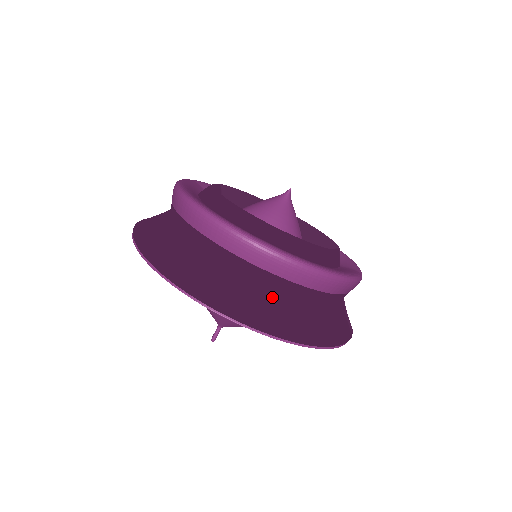
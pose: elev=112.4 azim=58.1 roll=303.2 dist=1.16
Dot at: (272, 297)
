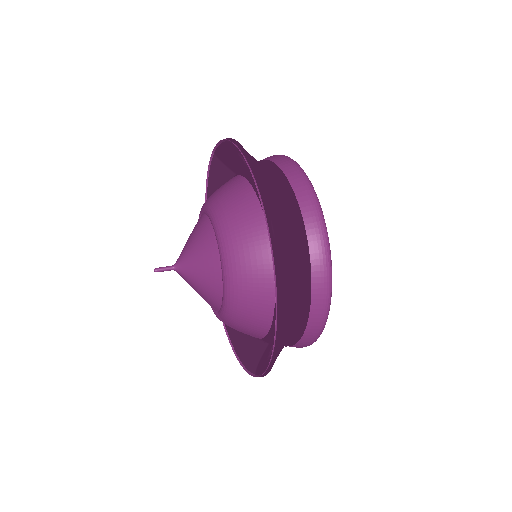
Dot at: (295, 288)
